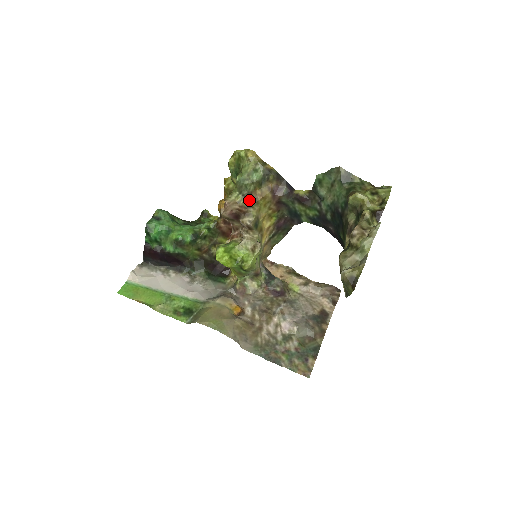
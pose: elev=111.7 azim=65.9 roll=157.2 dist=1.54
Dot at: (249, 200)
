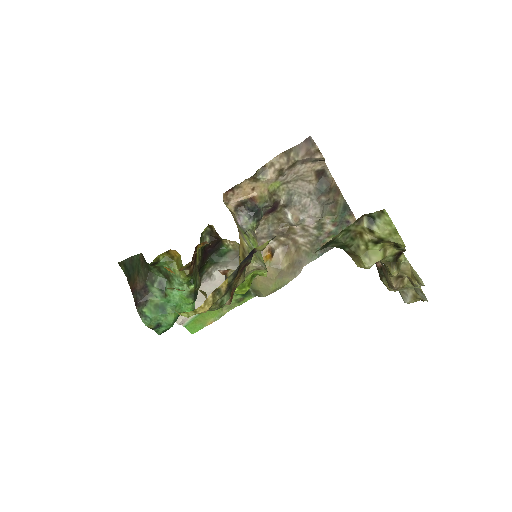
Dot at: occluded
